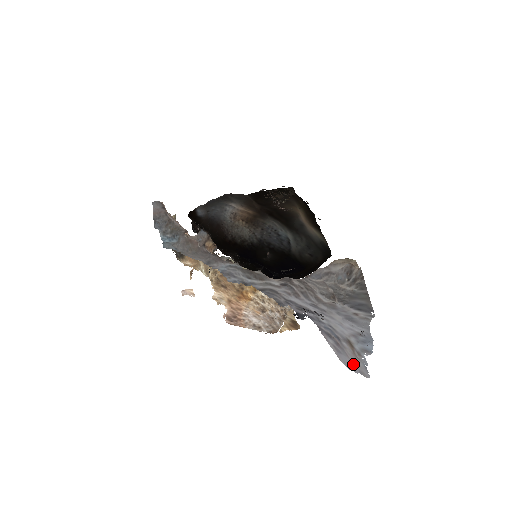
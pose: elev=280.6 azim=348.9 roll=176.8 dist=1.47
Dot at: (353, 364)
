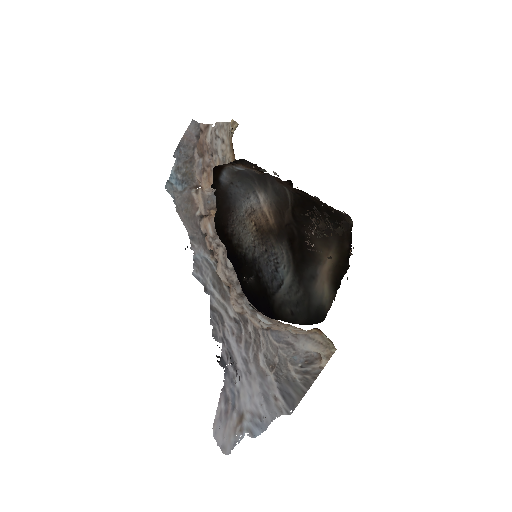
Dot at: (223, 437)
